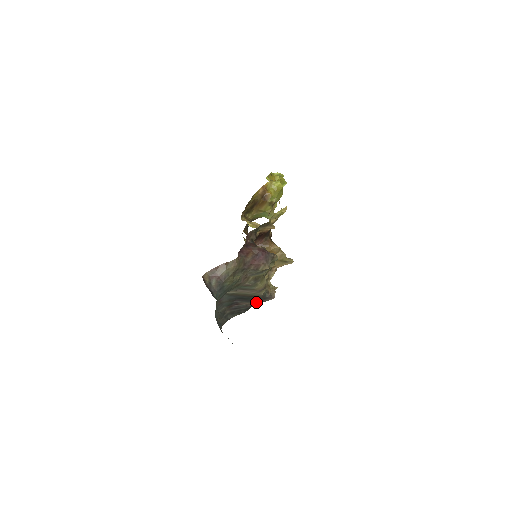
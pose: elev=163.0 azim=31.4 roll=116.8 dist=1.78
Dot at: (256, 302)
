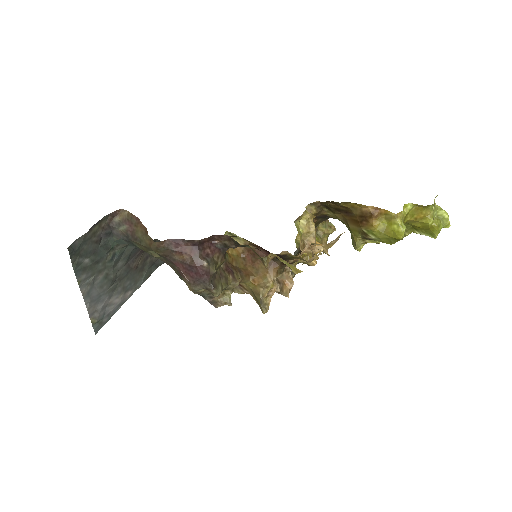
Dot at: occluded
